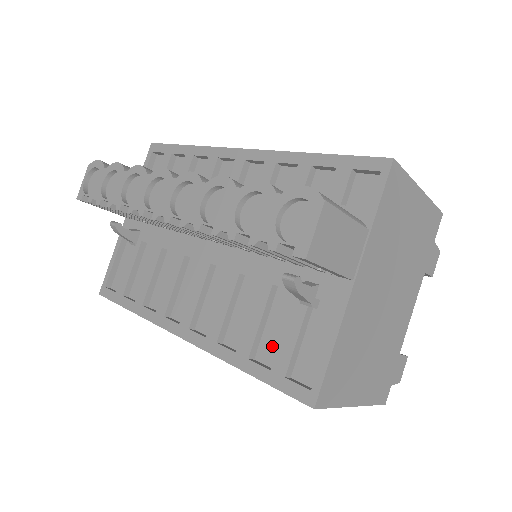
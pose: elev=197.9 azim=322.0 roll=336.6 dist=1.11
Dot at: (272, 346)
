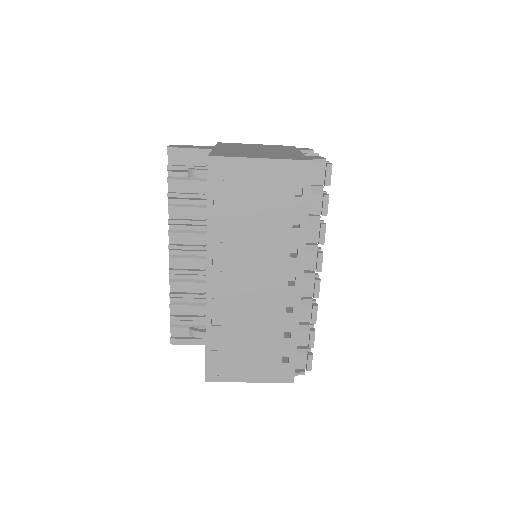
Dot at: occluded
